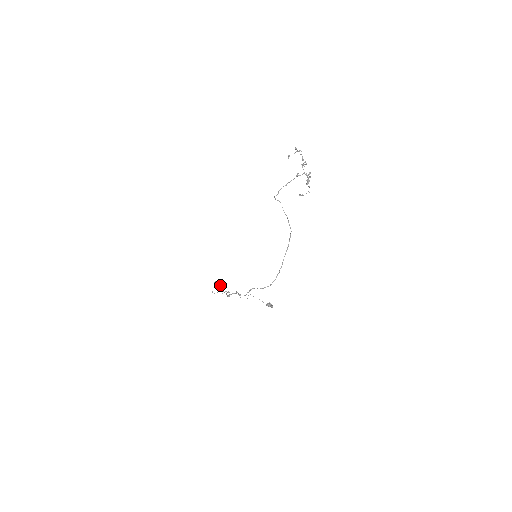
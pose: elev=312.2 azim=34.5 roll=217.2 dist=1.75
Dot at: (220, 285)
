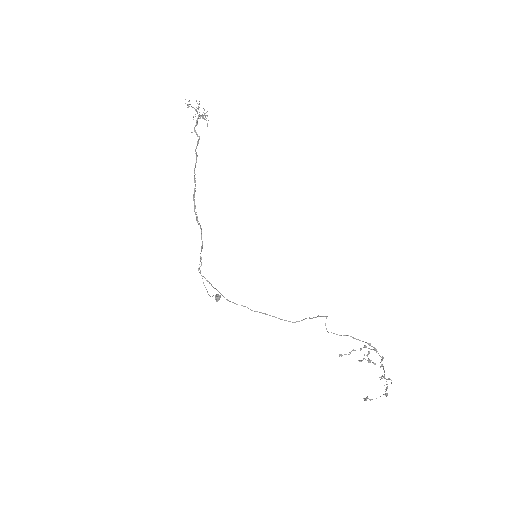
Dot at: (203, 116)
